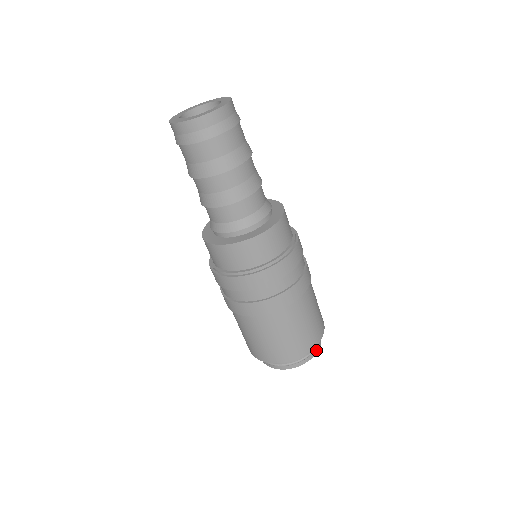
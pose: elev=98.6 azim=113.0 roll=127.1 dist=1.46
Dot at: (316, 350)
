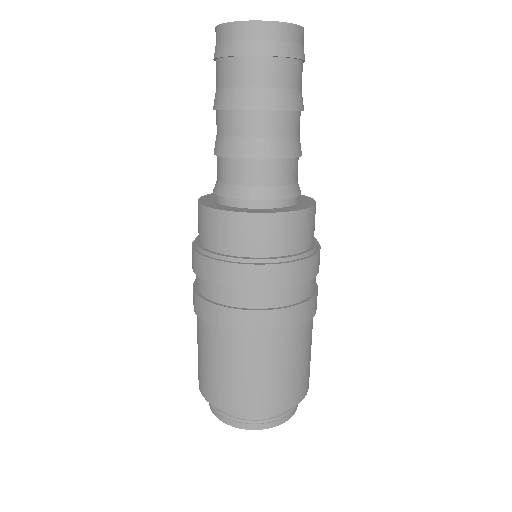
Dot at: (273, 423)
